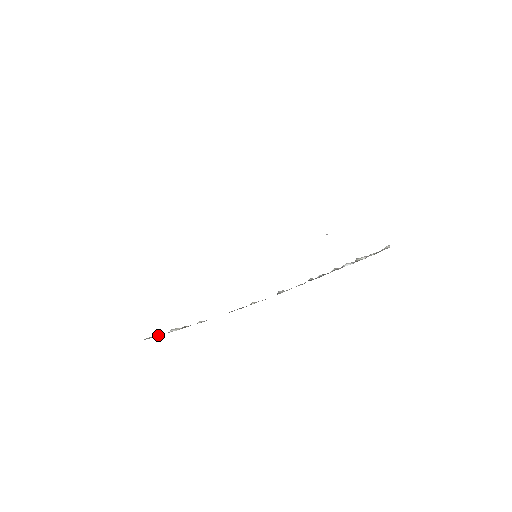
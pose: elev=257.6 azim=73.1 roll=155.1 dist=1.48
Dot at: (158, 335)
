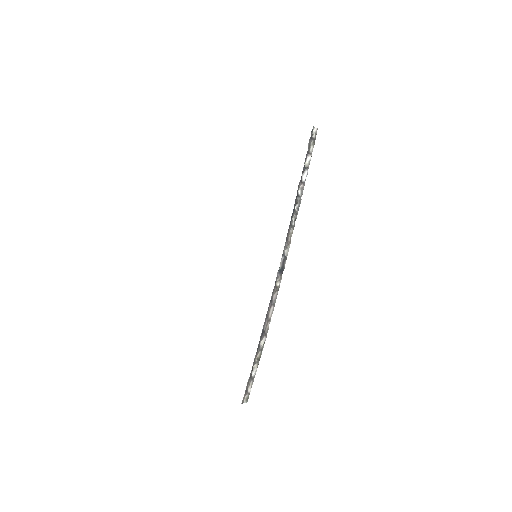
Dot at: (249, 388)
